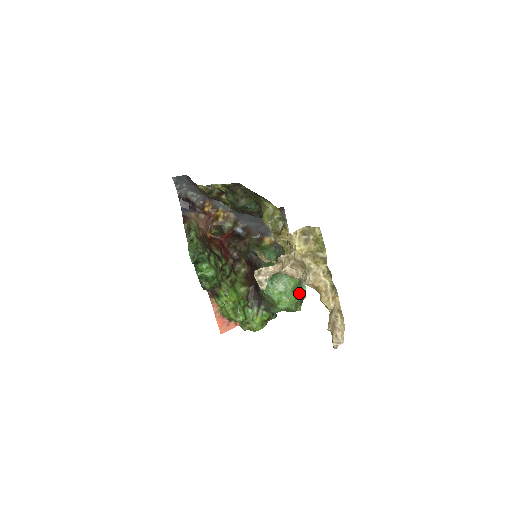
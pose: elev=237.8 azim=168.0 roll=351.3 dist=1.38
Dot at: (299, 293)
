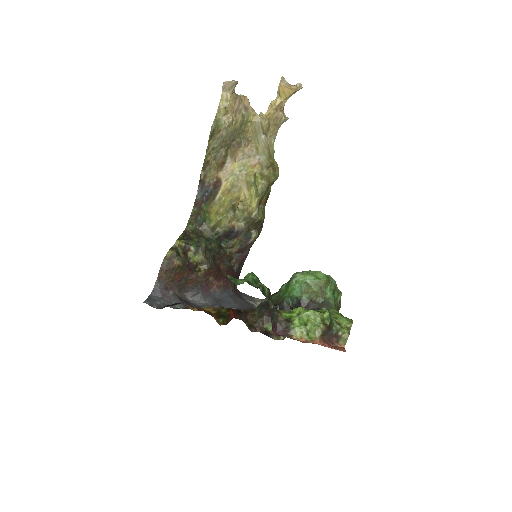
Dot at: occluded
